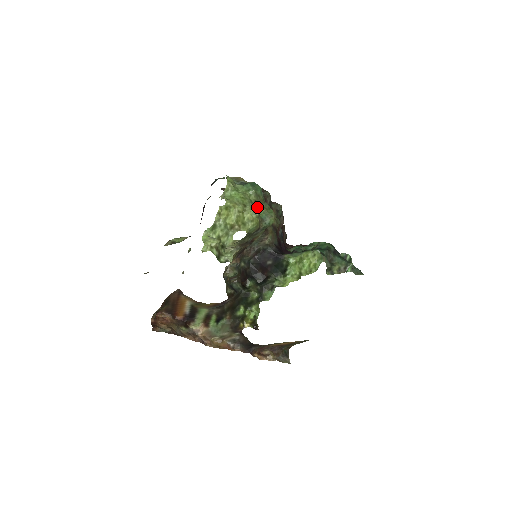
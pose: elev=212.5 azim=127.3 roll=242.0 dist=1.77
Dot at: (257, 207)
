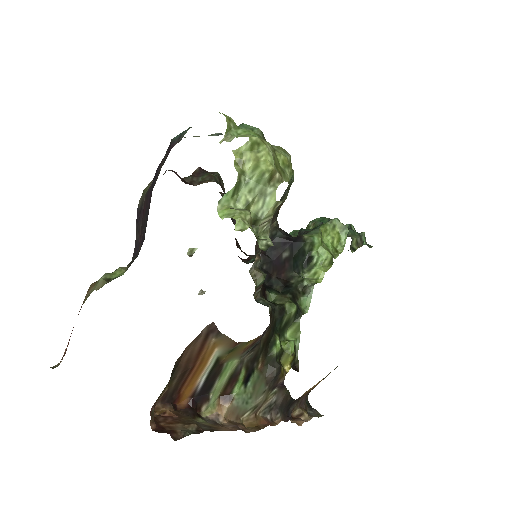
Dot at: (281, 147)
